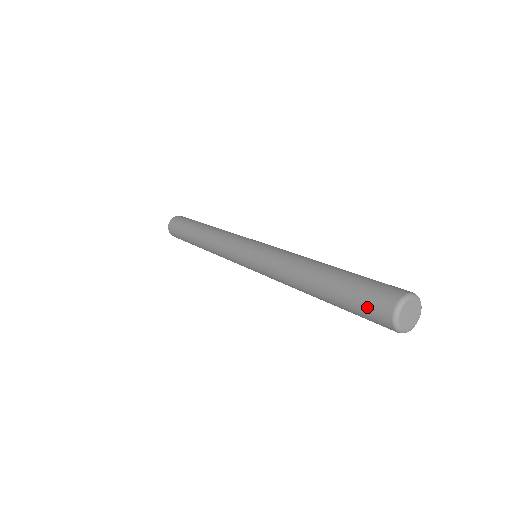
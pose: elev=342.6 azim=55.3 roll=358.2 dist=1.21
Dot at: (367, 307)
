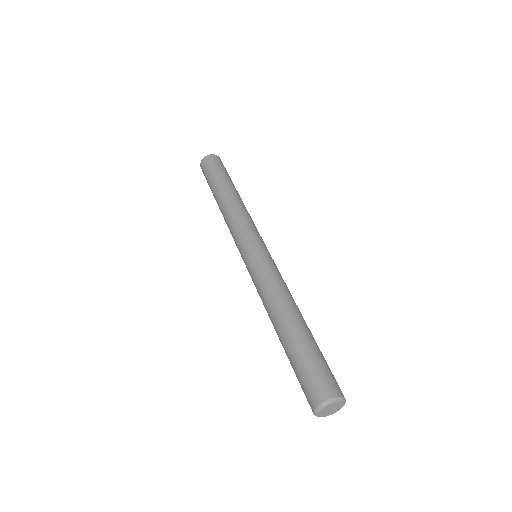
Dot at: (304, 384)
